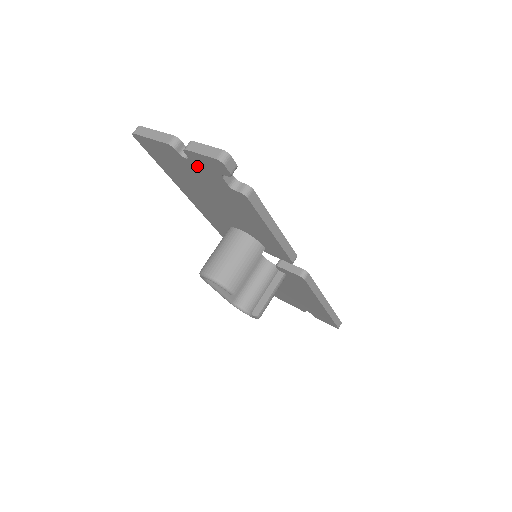
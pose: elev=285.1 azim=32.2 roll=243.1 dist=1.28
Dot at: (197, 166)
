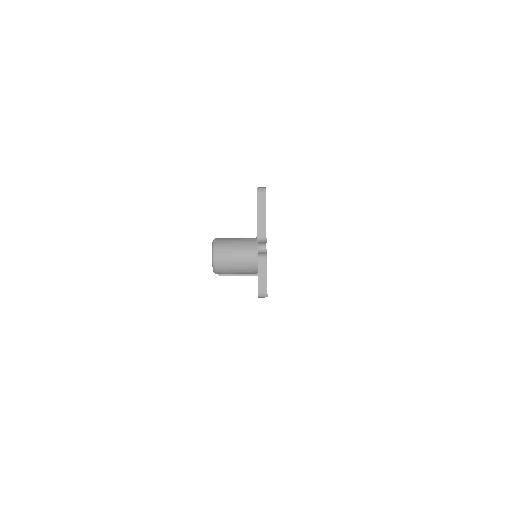
Dot at: occluded
